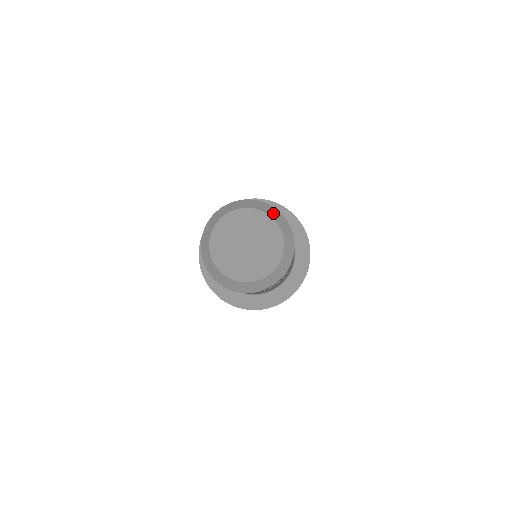
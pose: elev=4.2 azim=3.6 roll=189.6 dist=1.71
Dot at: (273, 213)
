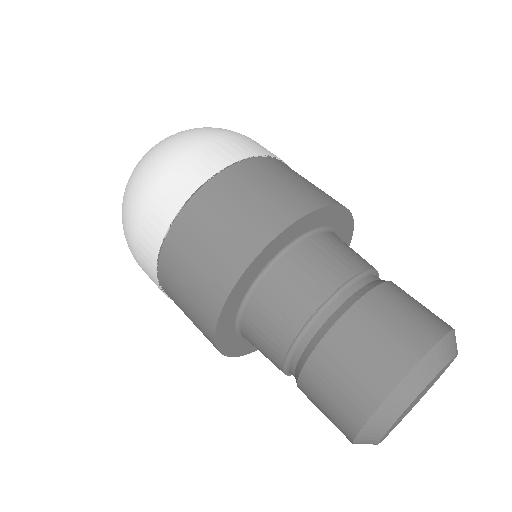
Dot at: (454, 345)
